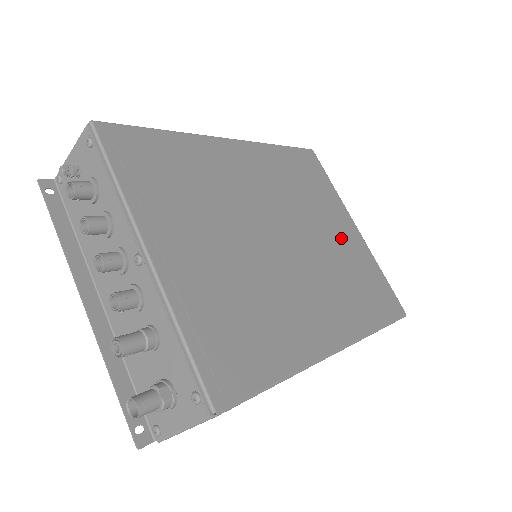
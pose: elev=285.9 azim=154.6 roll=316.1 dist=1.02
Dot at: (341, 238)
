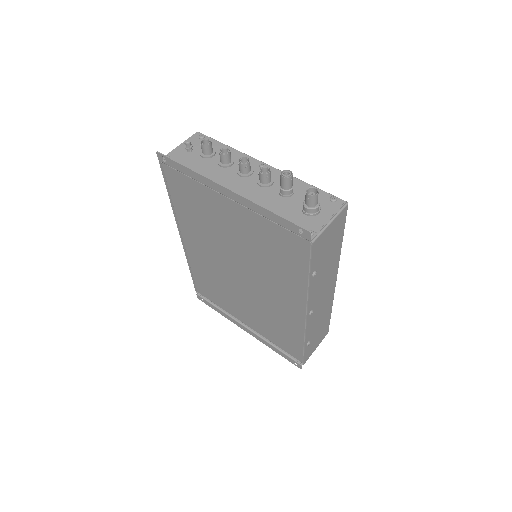
Dot at: occluded
